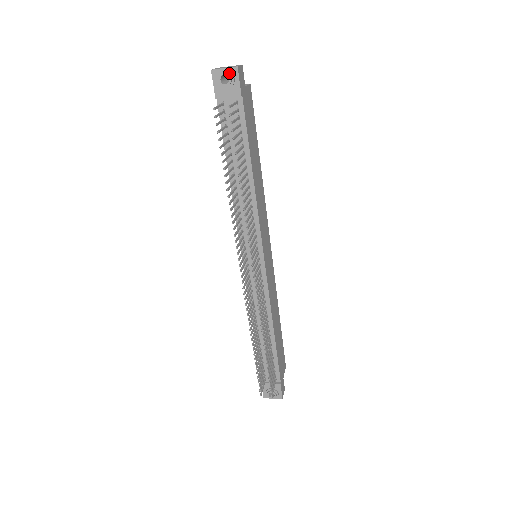
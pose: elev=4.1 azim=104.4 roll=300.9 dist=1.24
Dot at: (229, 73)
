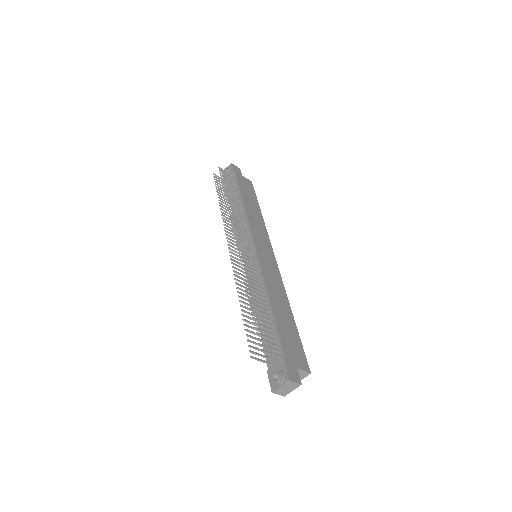
Dot at: (228, 167)
